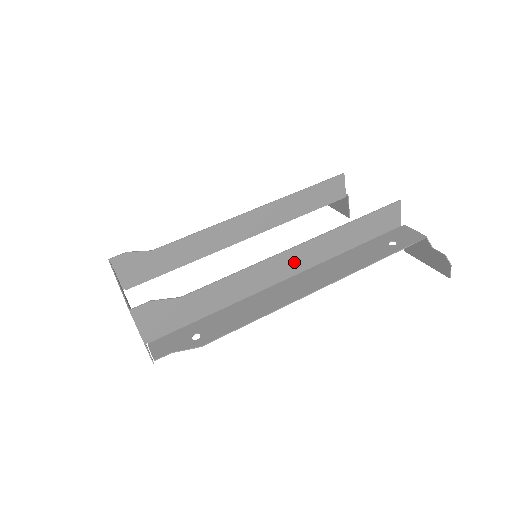
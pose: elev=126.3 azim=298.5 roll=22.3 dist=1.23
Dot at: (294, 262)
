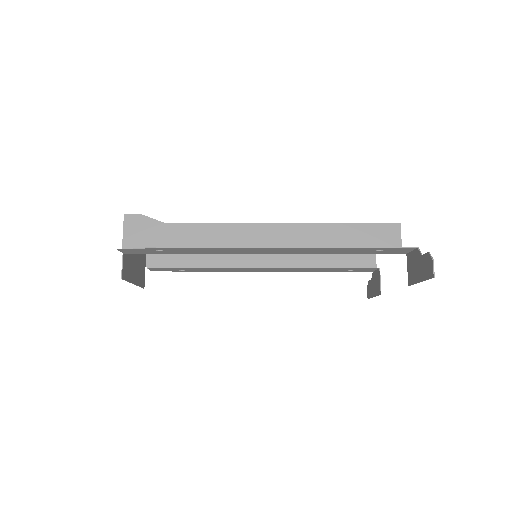
Dot at: (275, 239)
